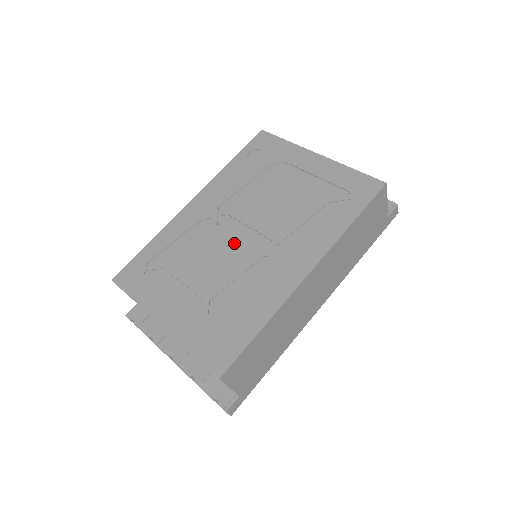
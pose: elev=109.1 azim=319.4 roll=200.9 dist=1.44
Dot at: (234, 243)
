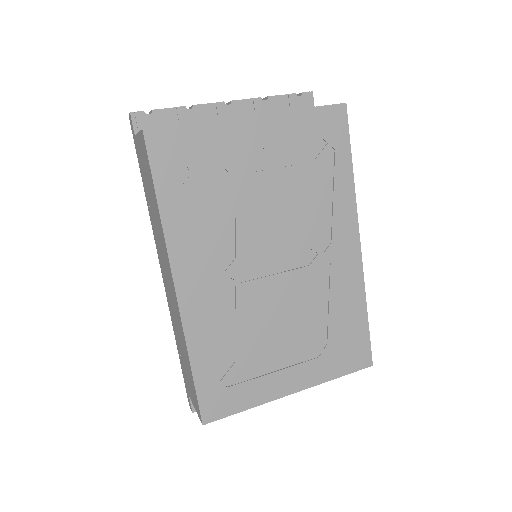
Dot at: (276, 281)
